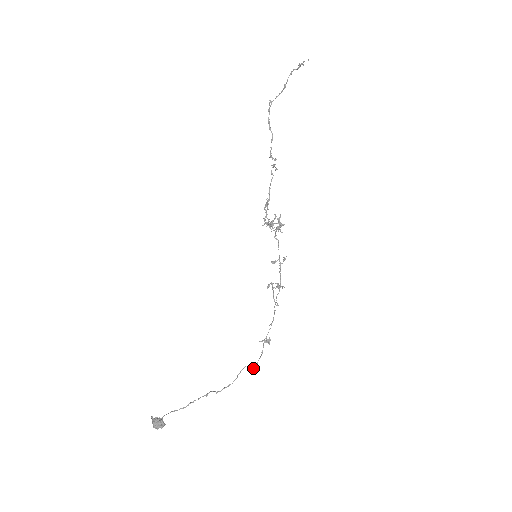
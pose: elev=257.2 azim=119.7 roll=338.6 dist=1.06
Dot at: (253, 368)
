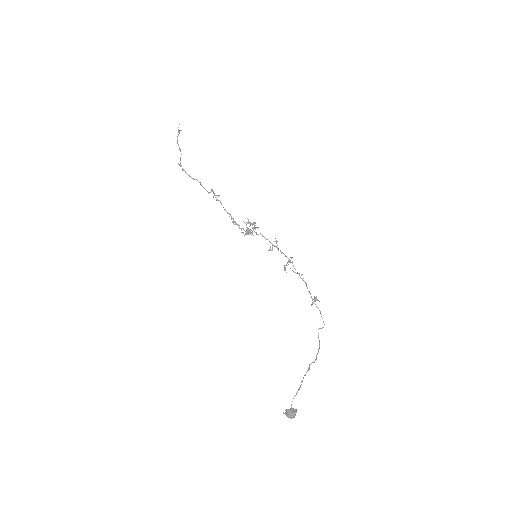
Dot at: occluded
